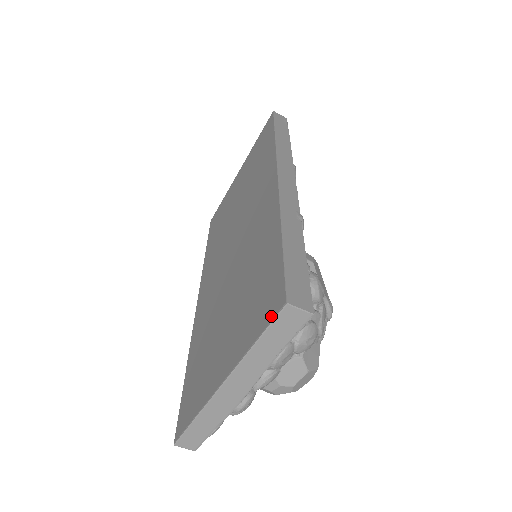
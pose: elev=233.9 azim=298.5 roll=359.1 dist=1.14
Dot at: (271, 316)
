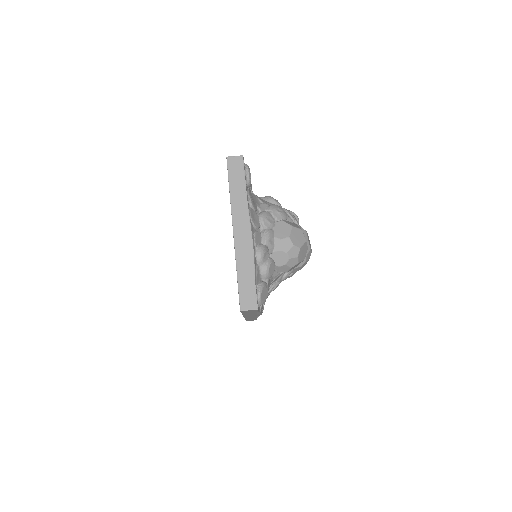
Dot at: occluded
